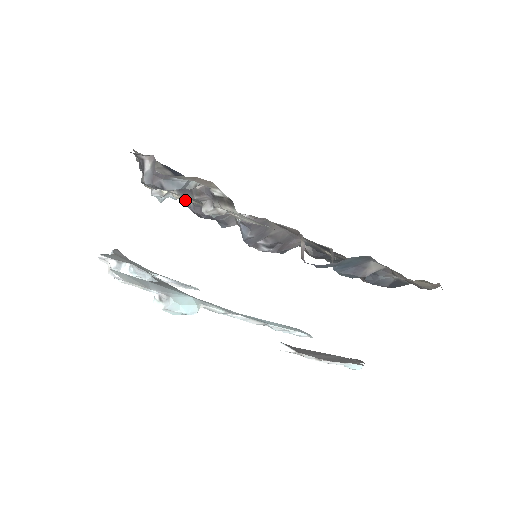
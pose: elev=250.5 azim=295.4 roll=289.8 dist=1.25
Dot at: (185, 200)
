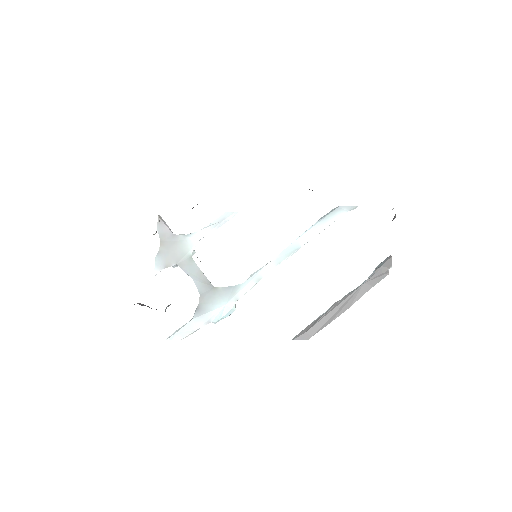
Dot at: occluded
